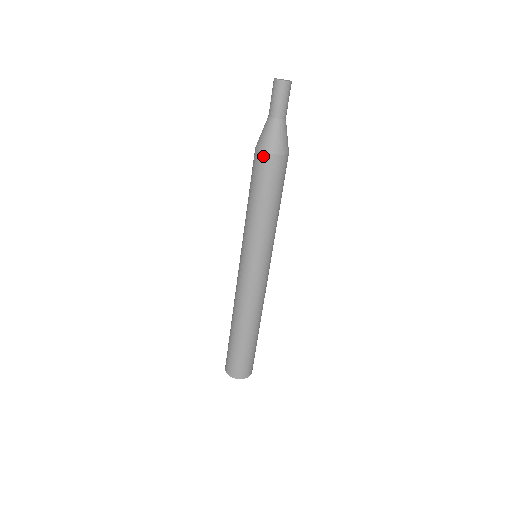
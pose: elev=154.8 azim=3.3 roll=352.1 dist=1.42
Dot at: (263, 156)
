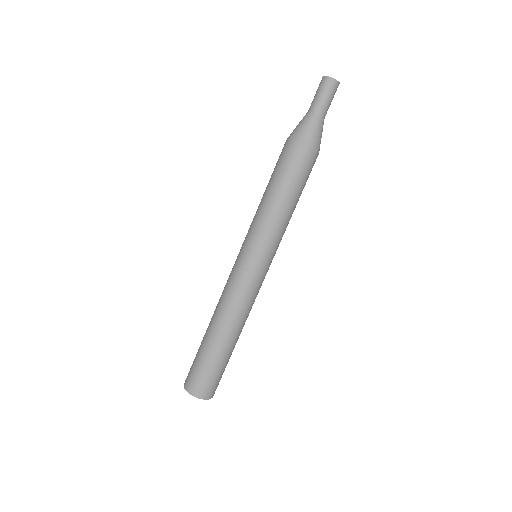
Dot at: (307, 151)
